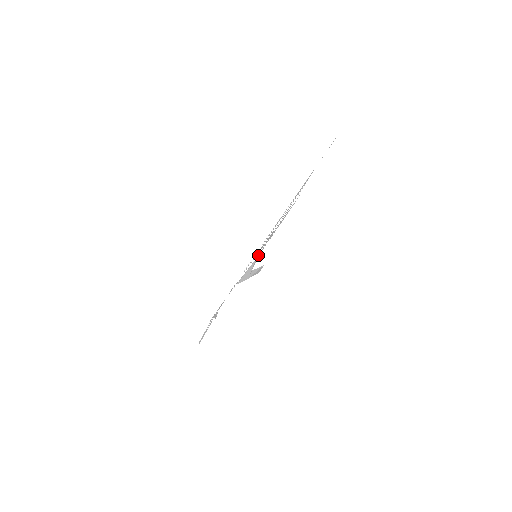
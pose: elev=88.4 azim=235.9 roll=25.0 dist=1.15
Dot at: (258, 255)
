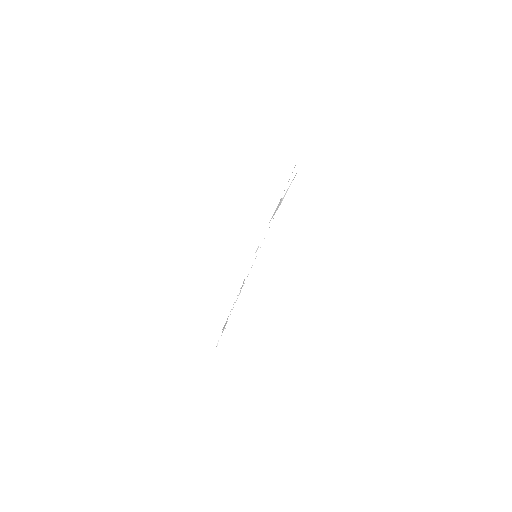
Dot at: occluded
